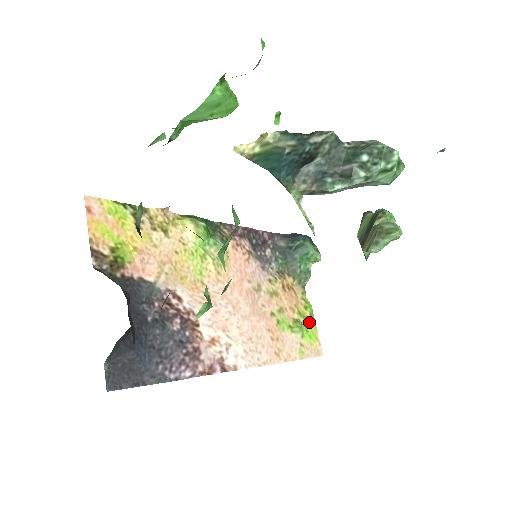
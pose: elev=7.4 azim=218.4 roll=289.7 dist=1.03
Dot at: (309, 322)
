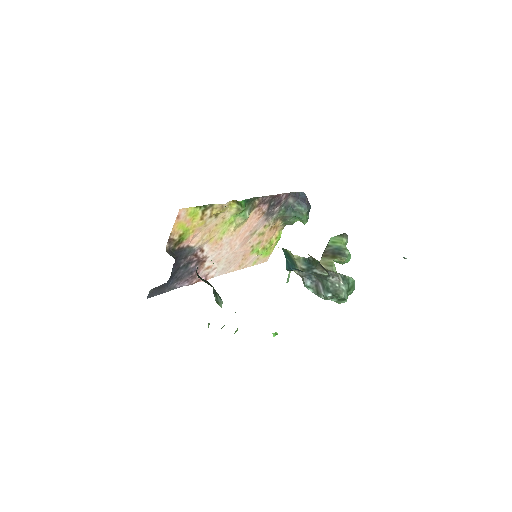
Dot at: (272, 246)
